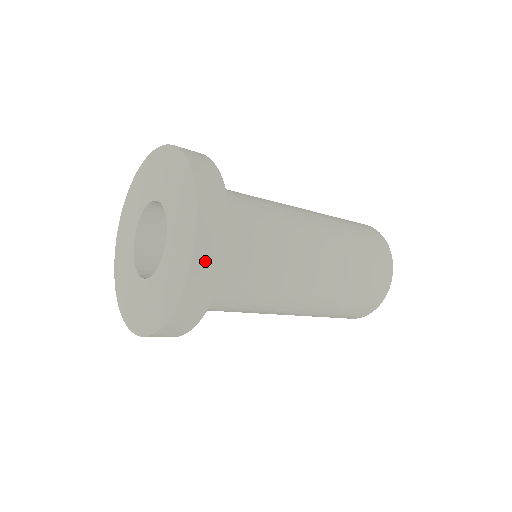
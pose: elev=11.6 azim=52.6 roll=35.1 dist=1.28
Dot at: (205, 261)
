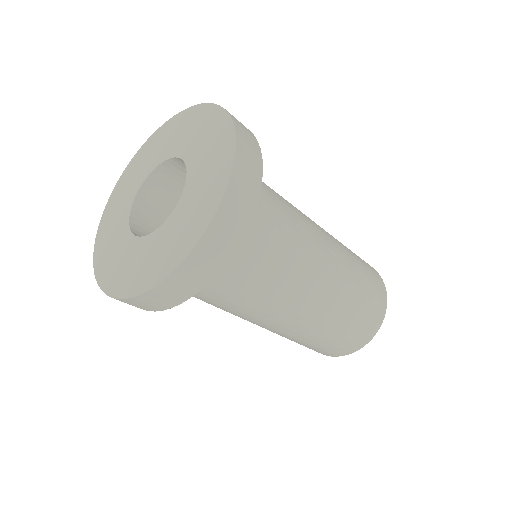
Dot at: (224, 226)
